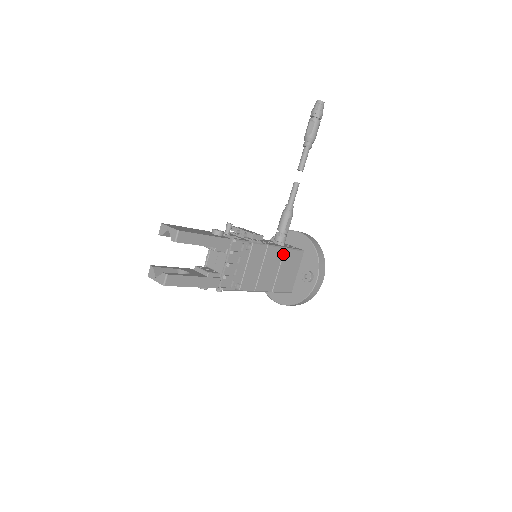
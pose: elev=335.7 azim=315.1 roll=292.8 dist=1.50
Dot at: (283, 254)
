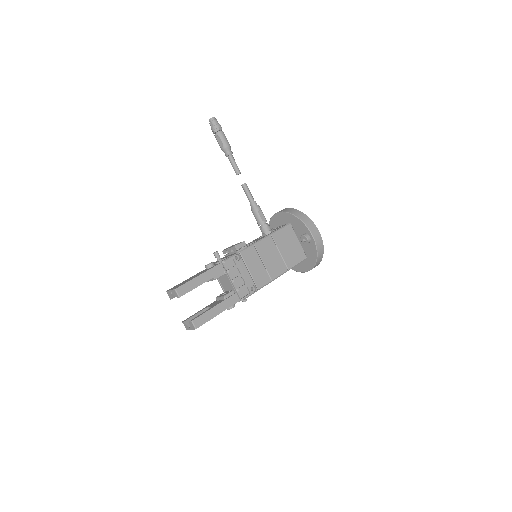
Dot at: (273, 239)
